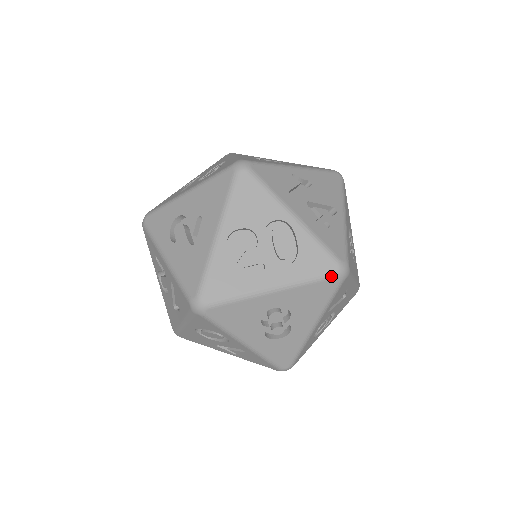
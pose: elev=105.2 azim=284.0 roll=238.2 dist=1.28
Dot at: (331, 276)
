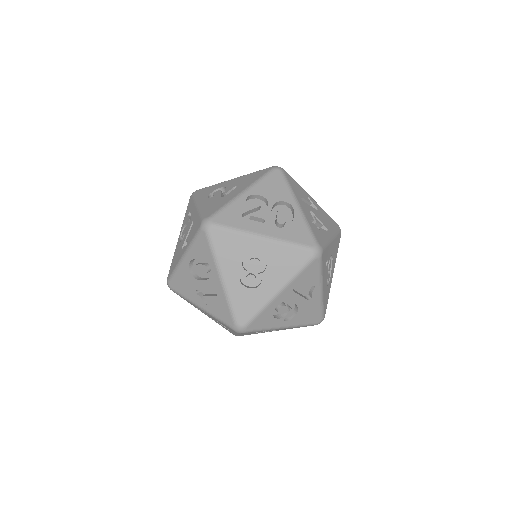
Dot at: (307, 248)
